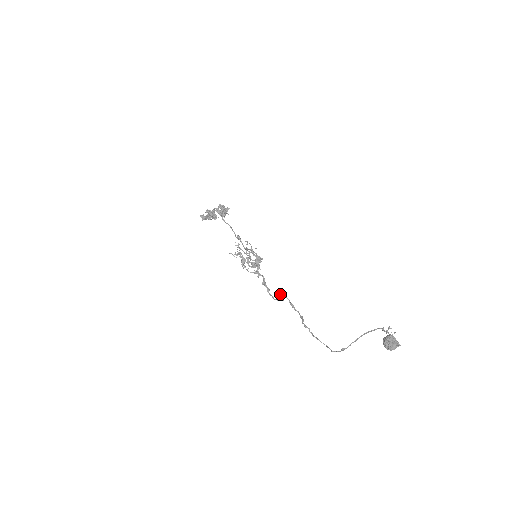
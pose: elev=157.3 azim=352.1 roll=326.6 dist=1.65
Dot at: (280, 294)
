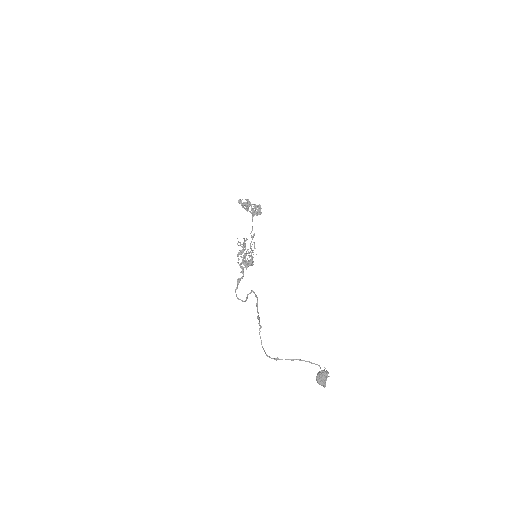
Dot at: (254, 292)
